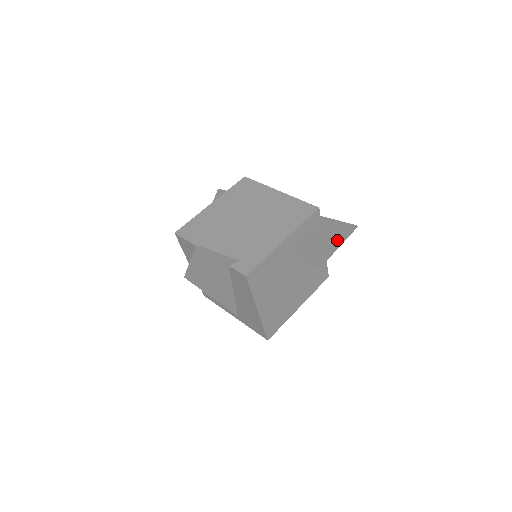
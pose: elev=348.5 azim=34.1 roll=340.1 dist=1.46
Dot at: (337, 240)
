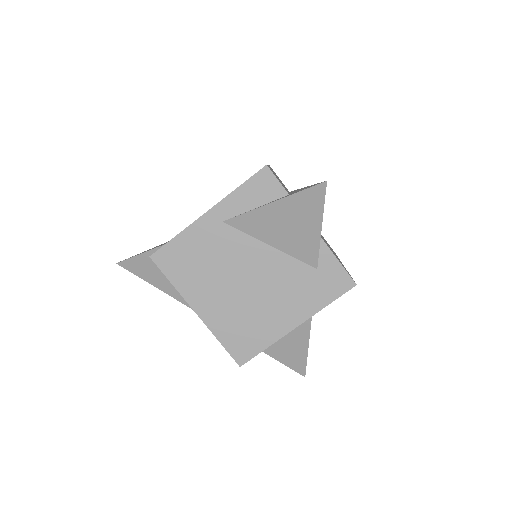
Dot at: (306, 211)
